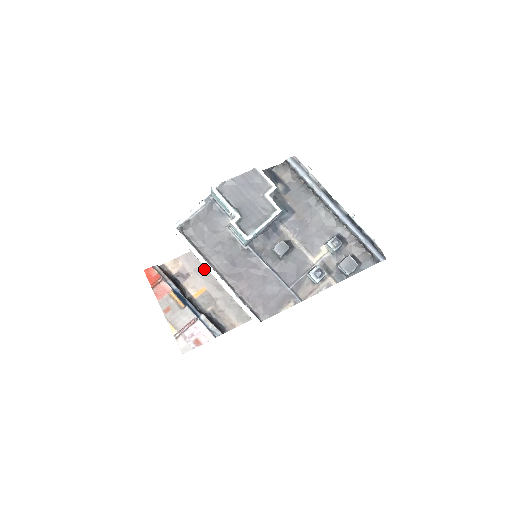
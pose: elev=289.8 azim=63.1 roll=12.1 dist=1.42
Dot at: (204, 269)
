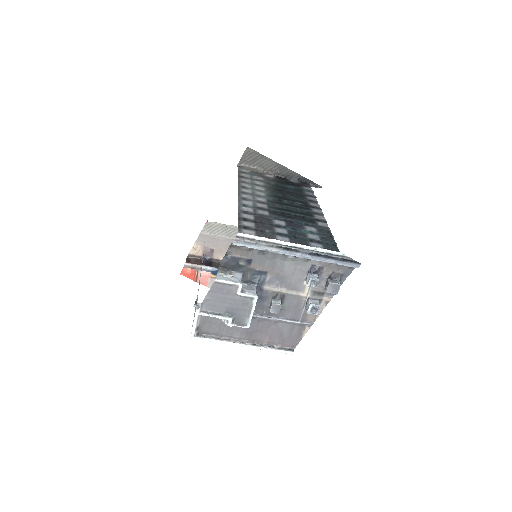
Dot at: (220, 239)
